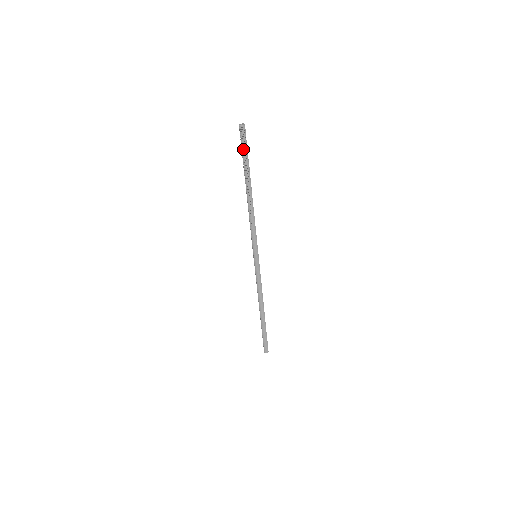
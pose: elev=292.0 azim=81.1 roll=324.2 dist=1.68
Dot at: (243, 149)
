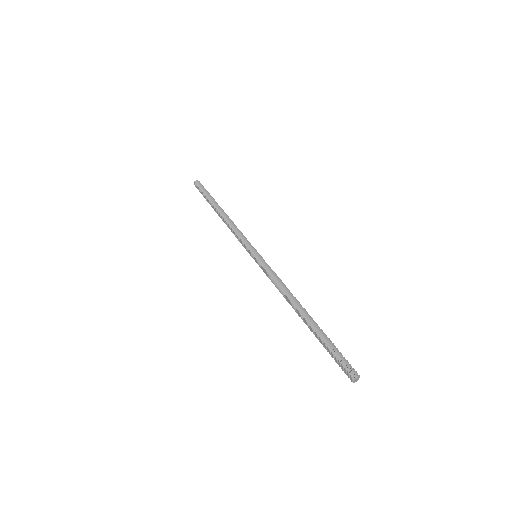
Dot at: (203, 191)
